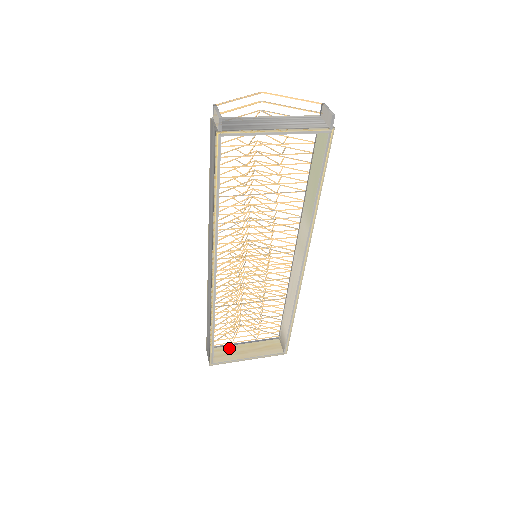
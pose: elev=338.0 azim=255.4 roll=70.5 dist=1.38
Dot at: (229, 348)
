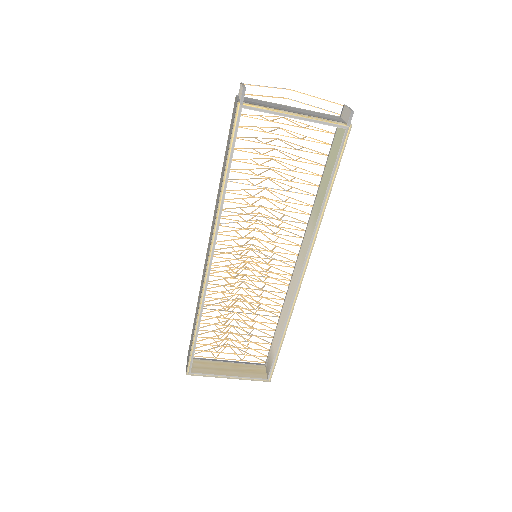
Dot at: (211, 362)
